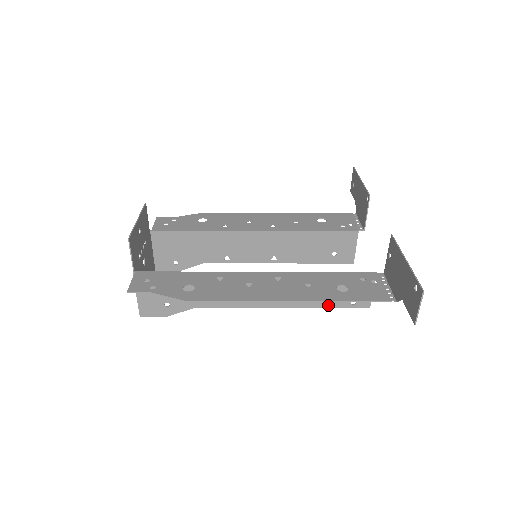
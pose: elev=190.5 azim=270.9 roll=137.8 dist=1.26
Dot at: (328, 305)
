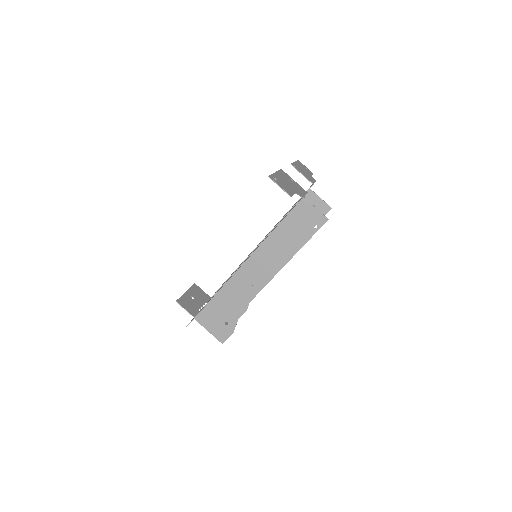
Dot at: (304, 242)
